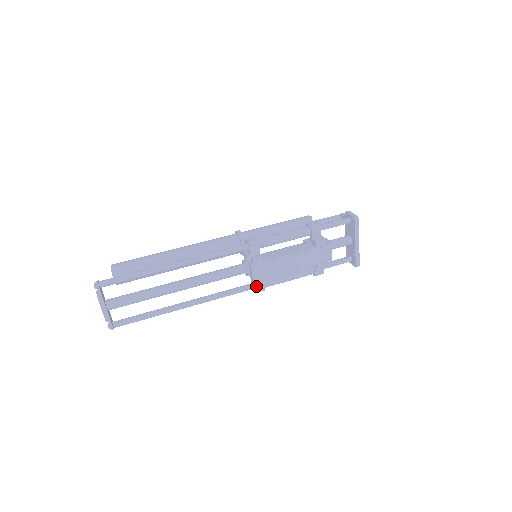
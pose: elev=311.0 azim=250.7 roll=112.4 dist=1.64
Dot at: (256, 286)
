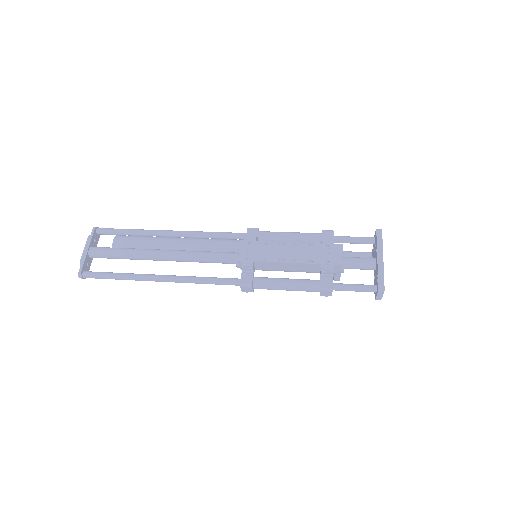
Dot at: (242, 276)
